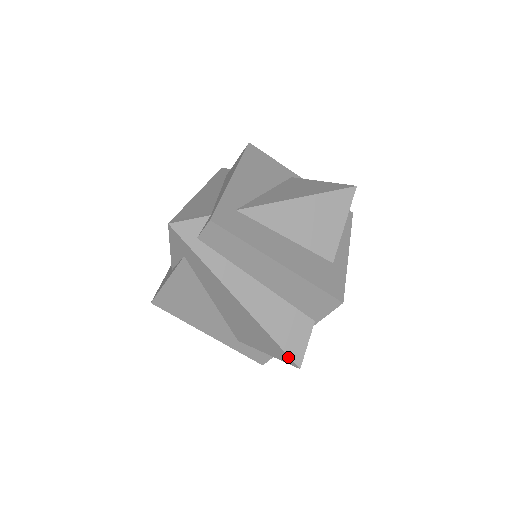
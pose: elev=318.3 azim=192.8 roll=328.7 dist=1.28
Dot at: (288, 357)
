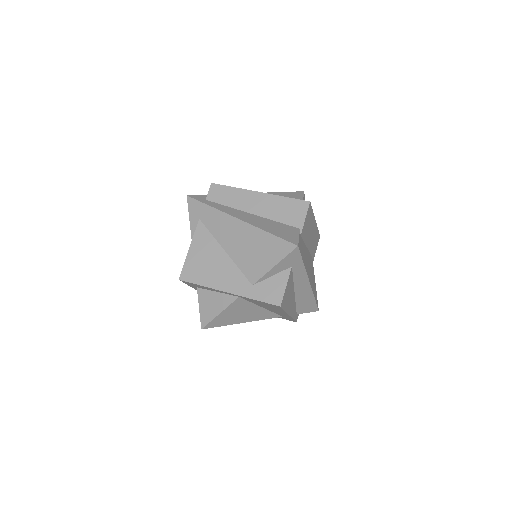
Dot at: (286, 242)
